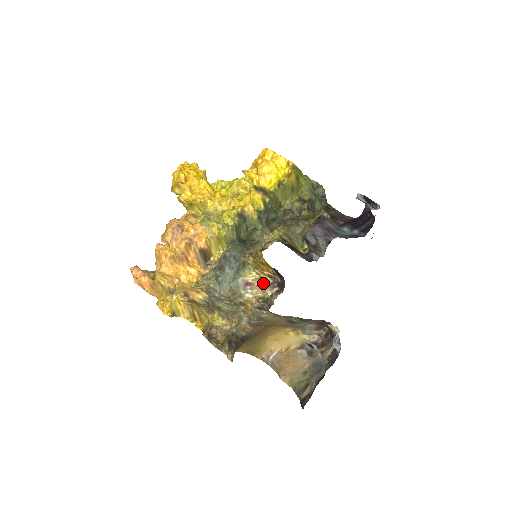
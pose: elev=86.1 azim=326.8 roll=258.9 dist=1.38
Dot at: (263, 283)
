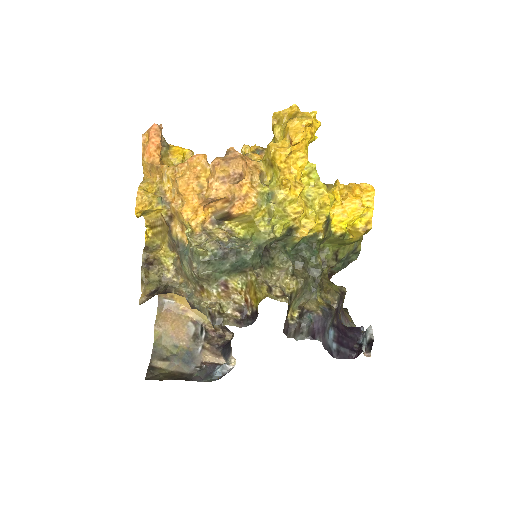
Dot at: (236, 298)
